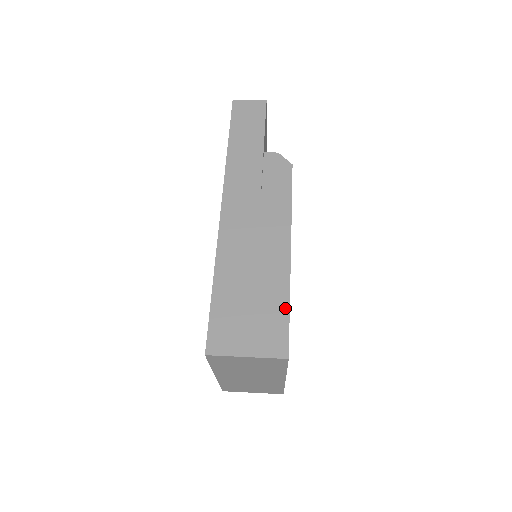
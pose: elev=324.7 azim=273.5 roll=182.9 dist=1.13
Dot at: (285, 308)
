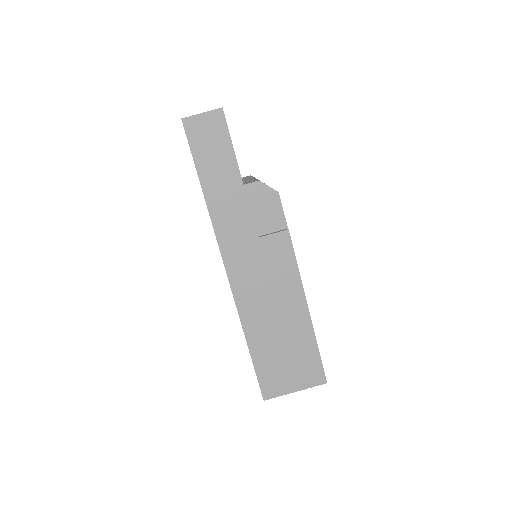
Dot at: (314, 347)
